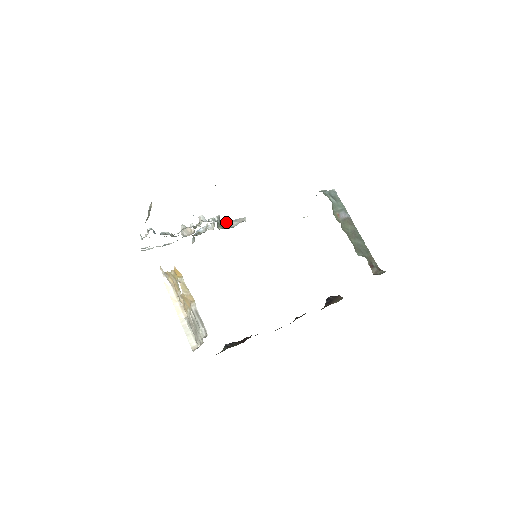
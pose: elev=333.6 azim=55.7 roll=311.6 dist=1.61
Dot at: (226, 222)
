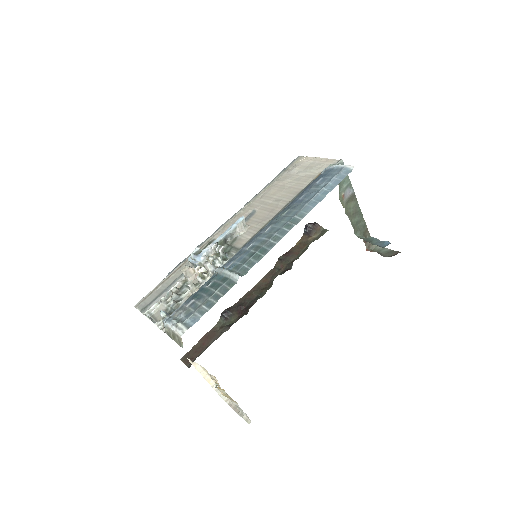
Dot at: (225, 236)
